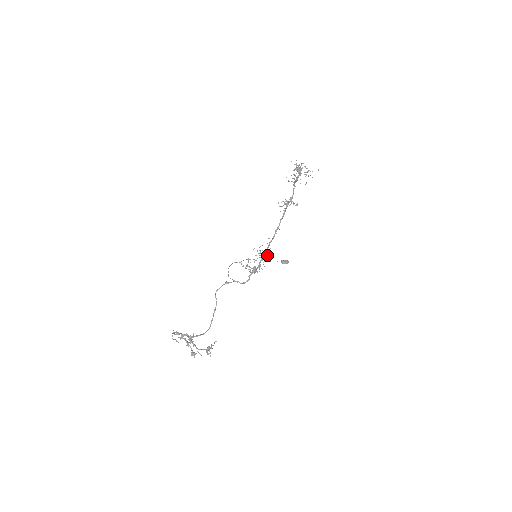
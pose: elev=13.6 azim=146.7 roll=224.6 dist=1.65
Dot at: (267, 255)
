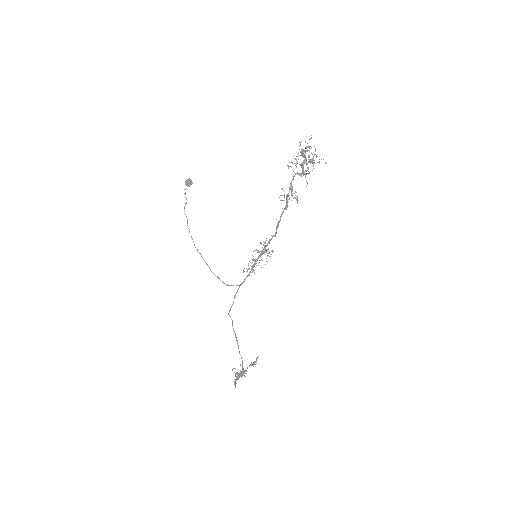
Dot at: occluded
